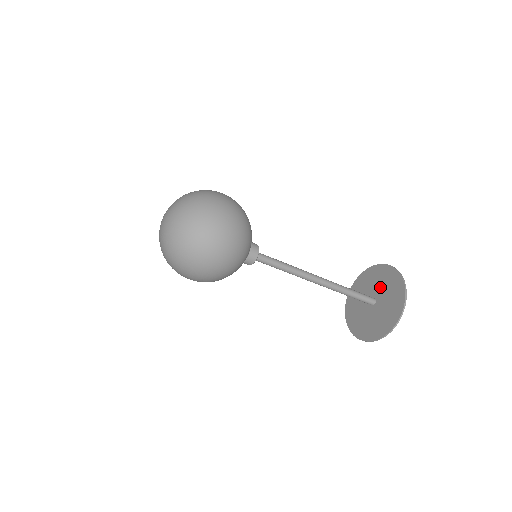
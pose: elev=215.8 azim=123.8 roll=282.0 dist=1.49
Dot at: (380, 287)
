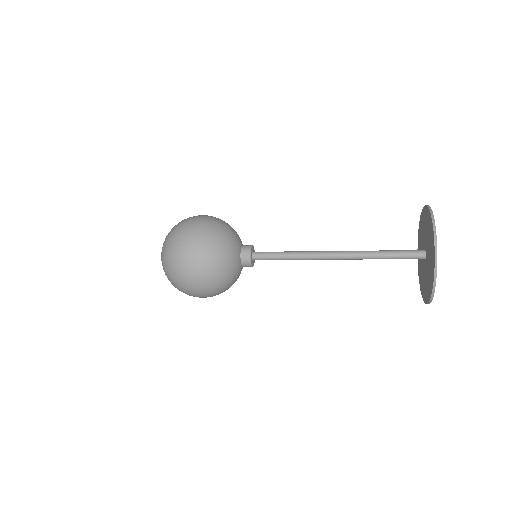
Dot at: (427, 238)
